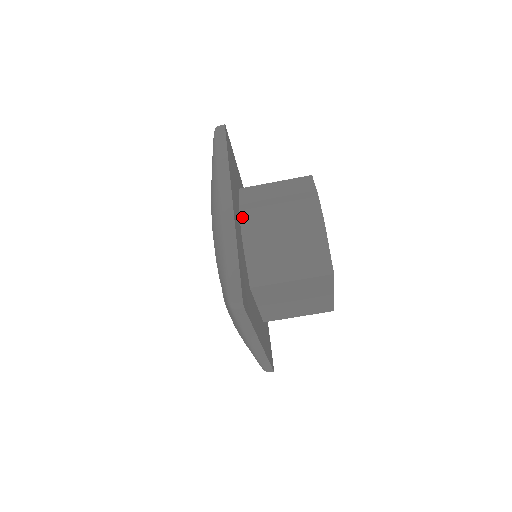
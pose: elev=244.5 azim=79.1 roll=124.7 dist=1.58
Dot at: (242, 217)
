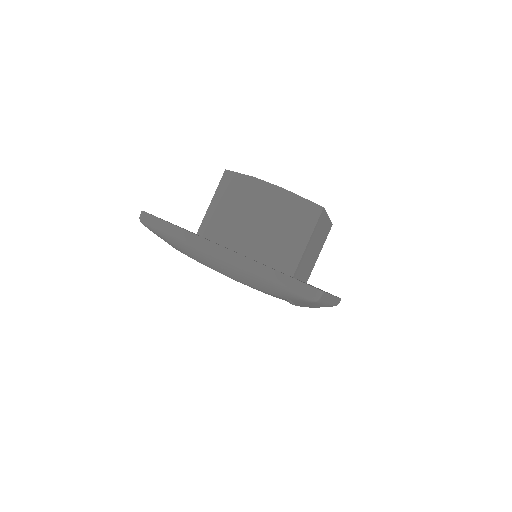
Dot at: (231, 247)
